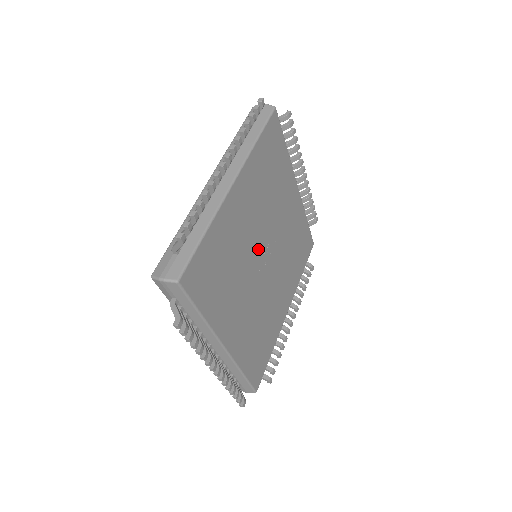
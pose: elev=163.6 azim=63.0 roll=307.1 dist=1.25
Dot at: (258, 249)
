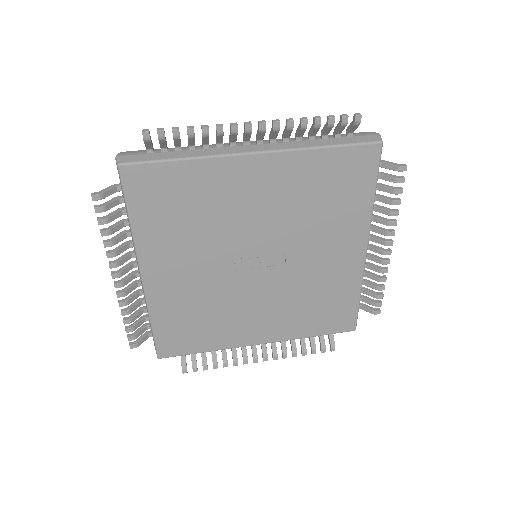
Dot at: (251, 244)
